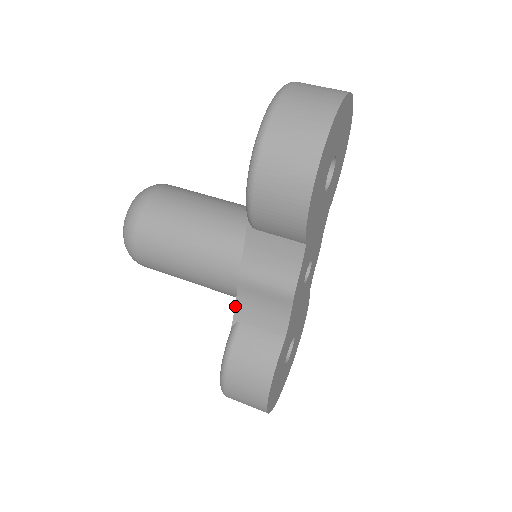
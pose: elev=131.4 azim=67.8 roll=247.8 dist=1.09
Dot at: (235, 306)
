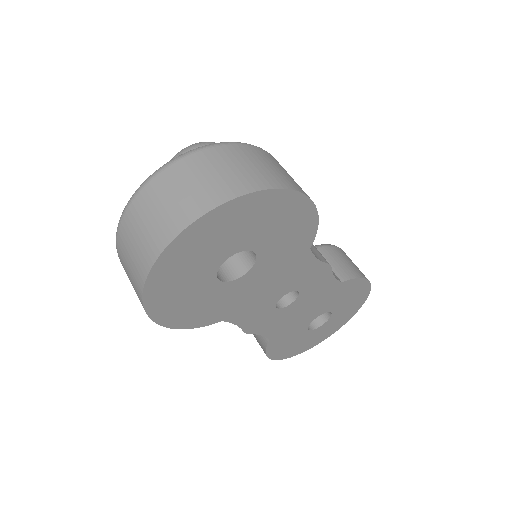
Dot at: occluded
